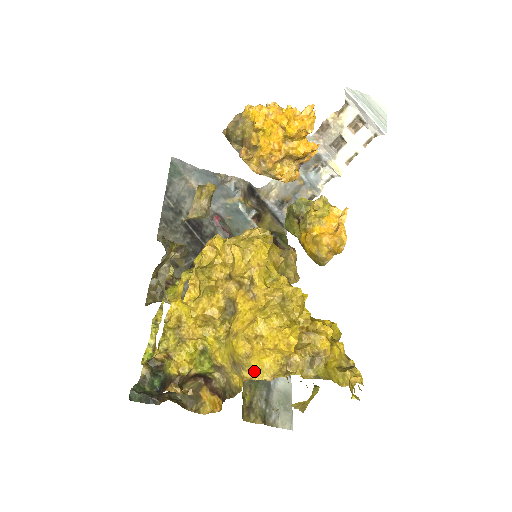
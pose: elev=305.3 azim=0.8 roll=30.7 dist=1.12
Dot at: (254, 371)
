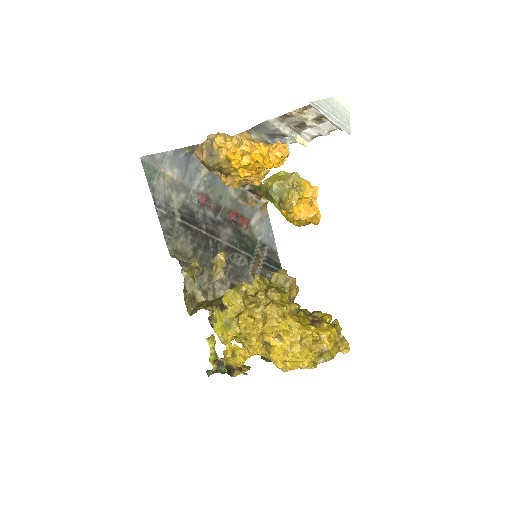
Dot at: (288, 368)
